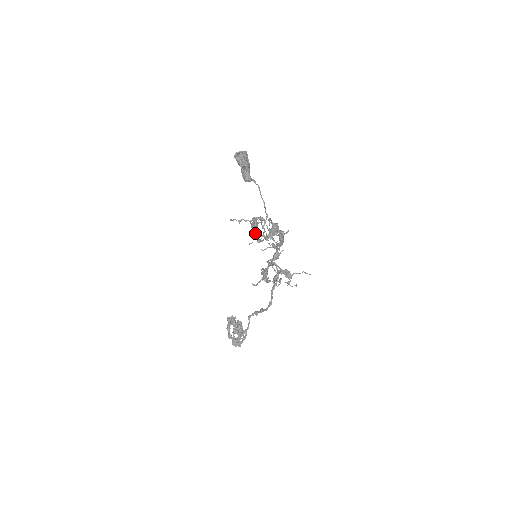
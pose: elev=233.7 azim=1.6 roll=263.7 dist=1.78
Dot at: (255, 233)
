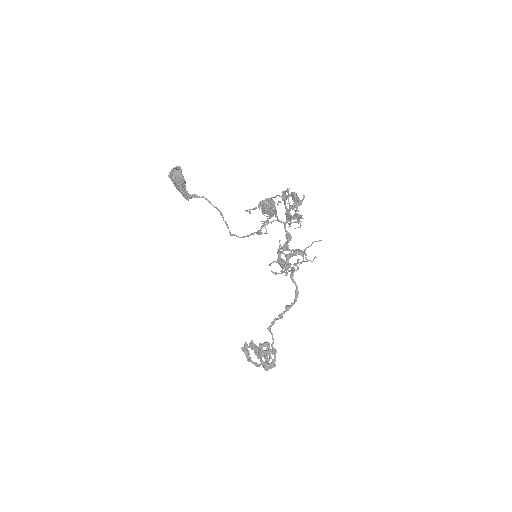
Dot at: (263, 221)
